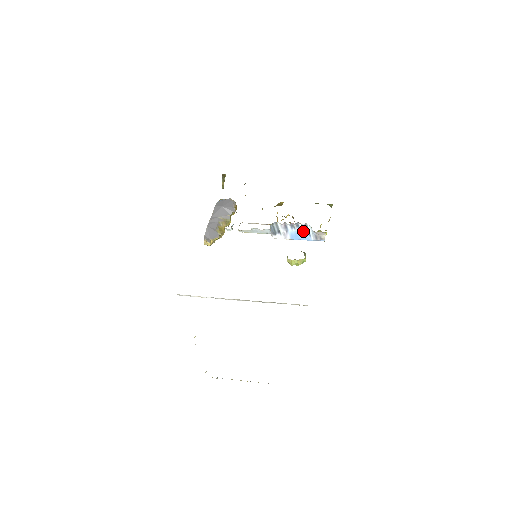
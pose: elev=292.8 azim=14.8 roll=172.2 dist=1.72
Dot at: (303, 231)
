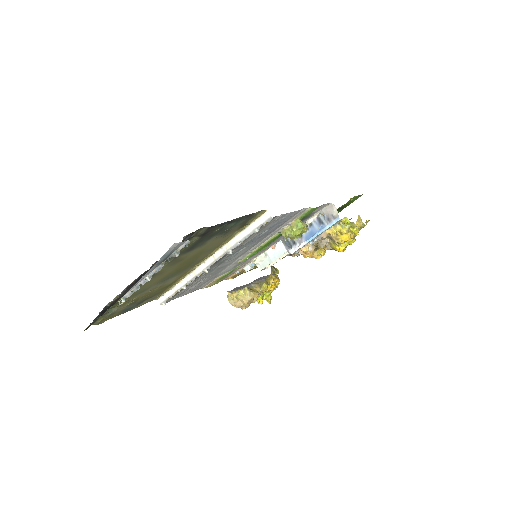
Dot at: (316, 226)
